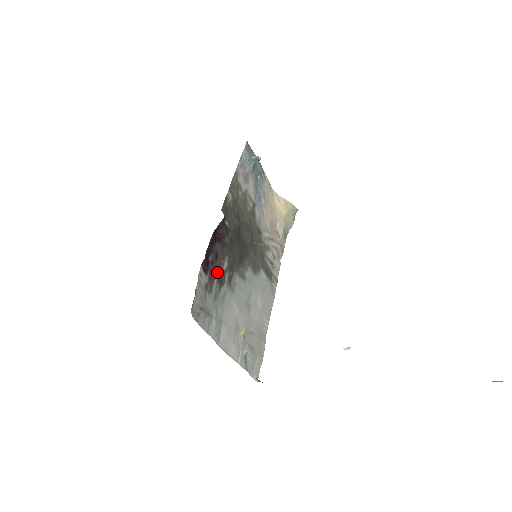
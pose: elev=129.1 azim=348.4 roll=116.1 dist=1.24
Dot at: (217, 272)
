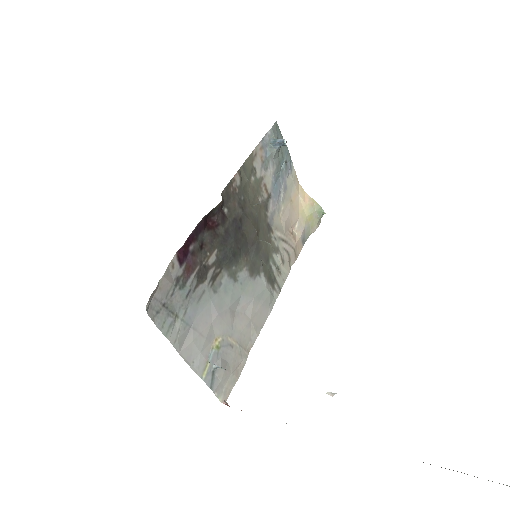
Dot at: (198, 265)
